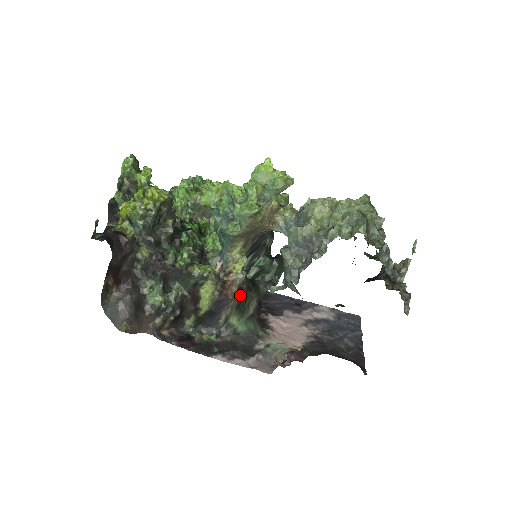
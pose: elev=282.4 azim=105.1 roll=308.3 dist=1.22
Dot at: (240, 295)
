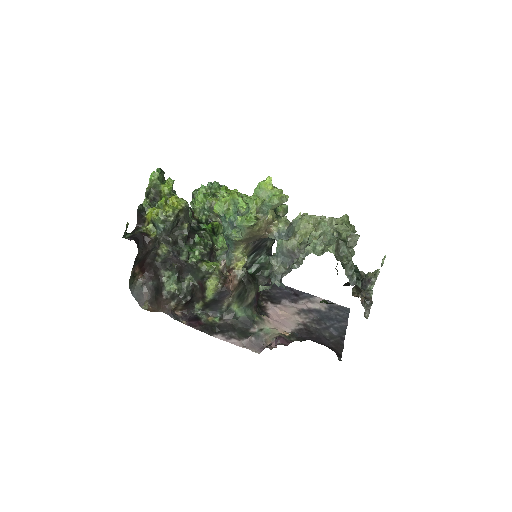
Dot at: (241, 287)
